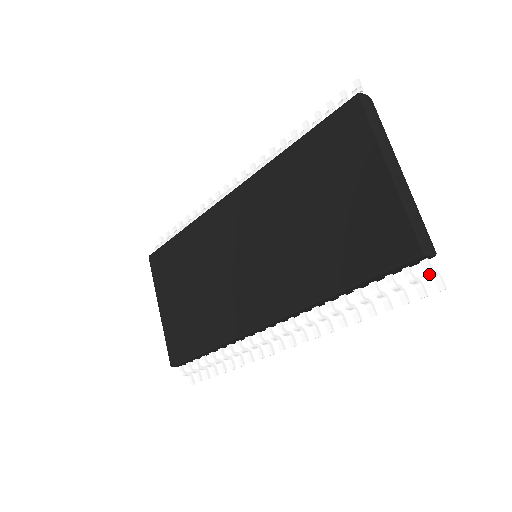
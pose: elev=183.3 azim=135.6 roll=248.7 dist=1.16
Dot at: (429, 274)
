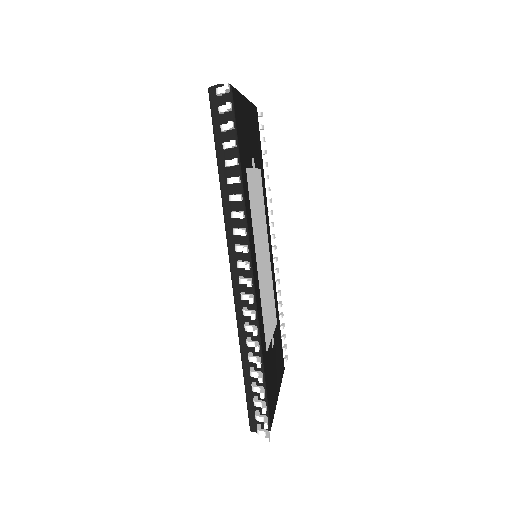
Dot at: (219, 92)
